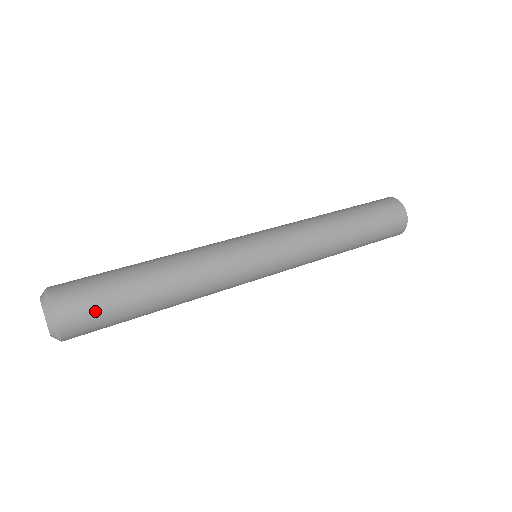
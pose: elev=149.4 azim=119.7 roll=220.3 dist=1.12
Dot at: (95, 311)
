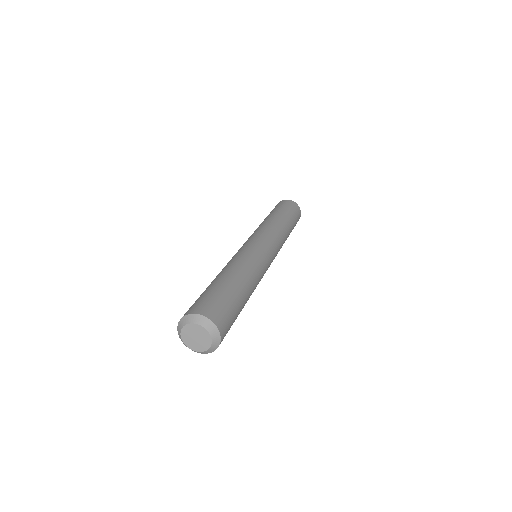
Dot at: (216, 301)
